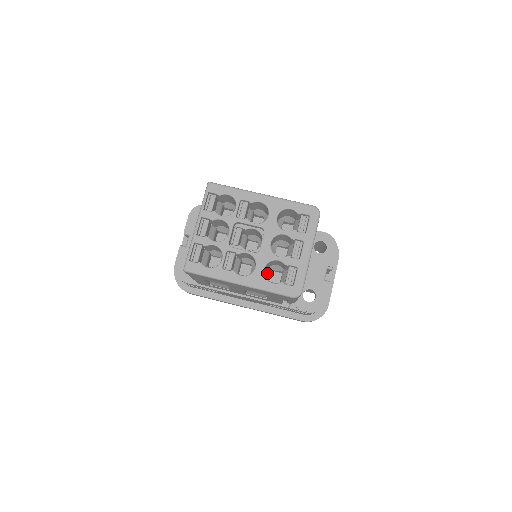
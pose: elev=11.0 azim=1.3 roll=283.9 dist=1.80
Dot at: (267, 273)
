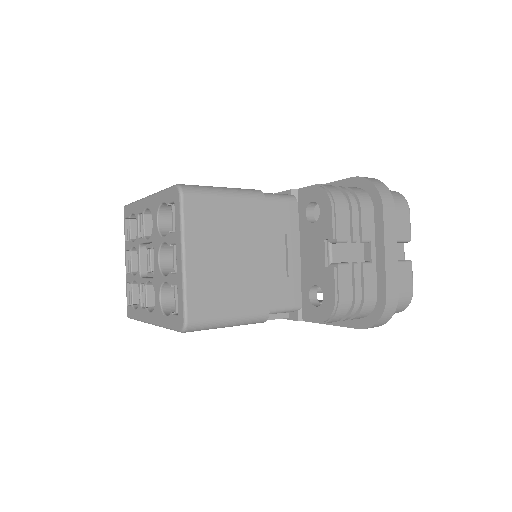
Dot at: occluded
